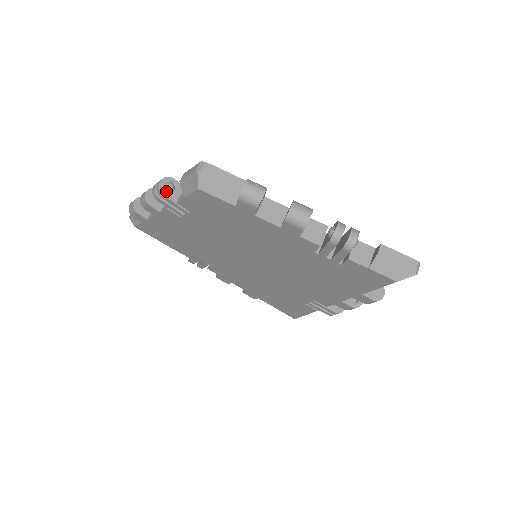
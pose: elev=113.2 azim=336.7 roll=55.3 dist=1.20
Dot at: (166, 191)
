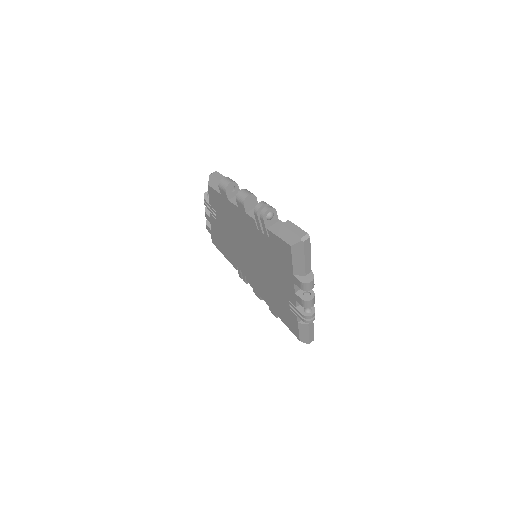
Dot at: (207, 197)
